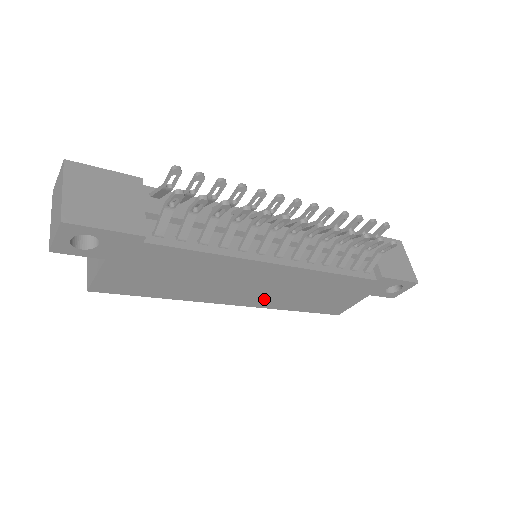
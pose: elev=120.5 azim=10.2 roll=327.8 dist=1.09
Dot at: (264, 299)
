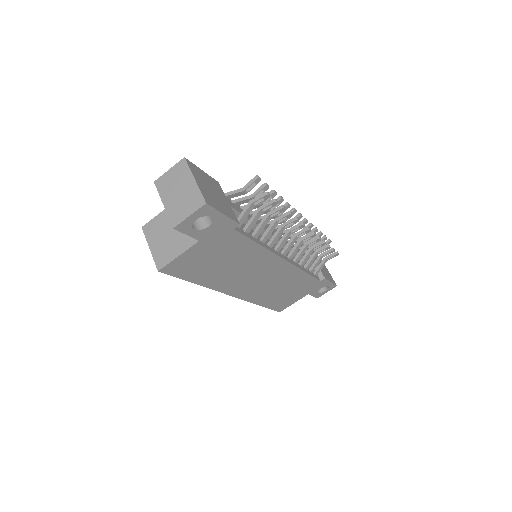
Dot at: (253, 292)
